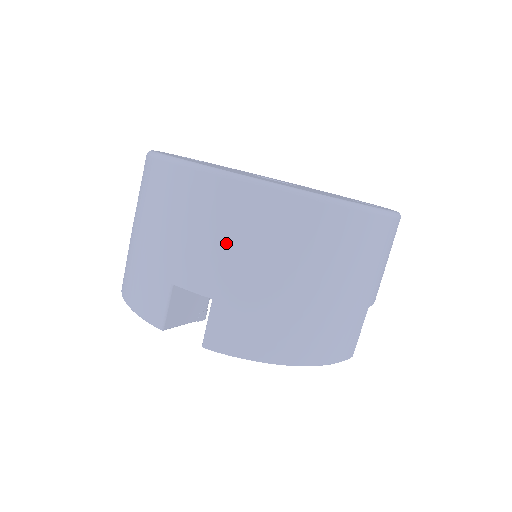
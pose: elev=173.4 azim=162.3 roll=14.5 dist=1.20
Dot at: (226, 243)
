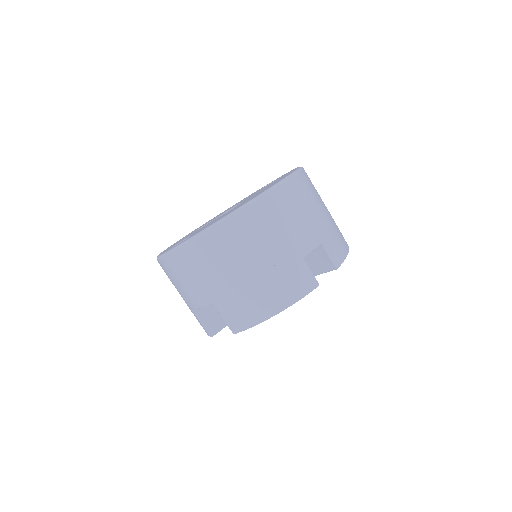
Dot at: (304, 213)
